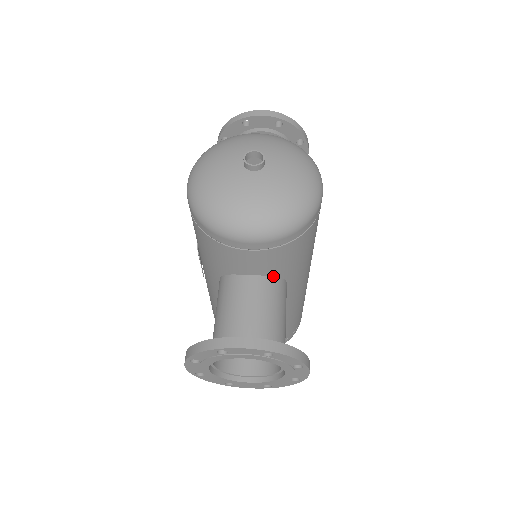
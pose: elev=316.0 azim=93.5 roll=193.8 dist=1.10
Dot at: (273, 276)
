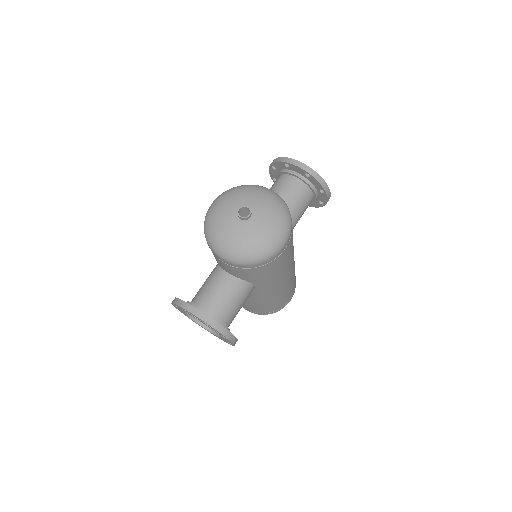
Dot at: (242, 279)
